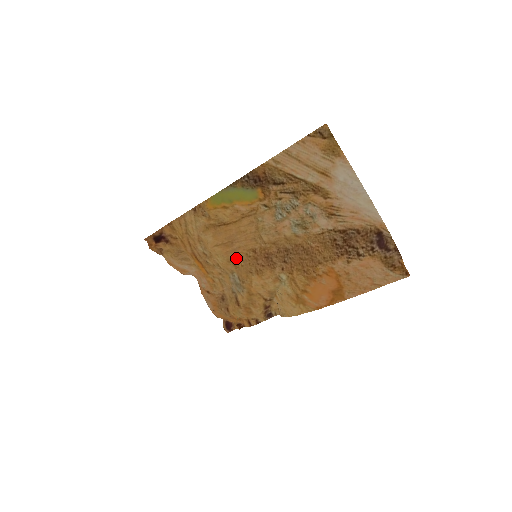
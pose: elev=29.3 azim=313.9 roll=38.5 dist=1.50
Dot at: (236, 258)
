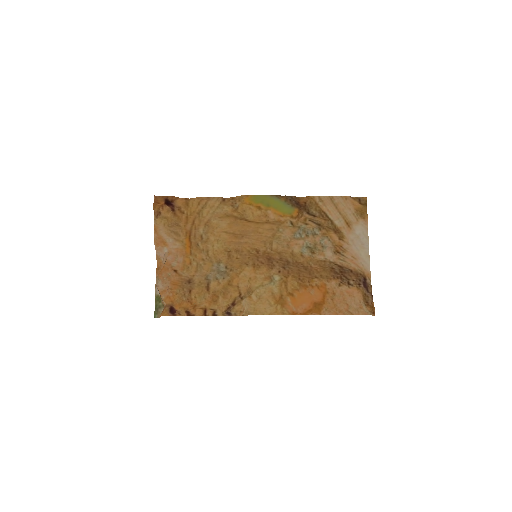
Dot at: (236, 250)
